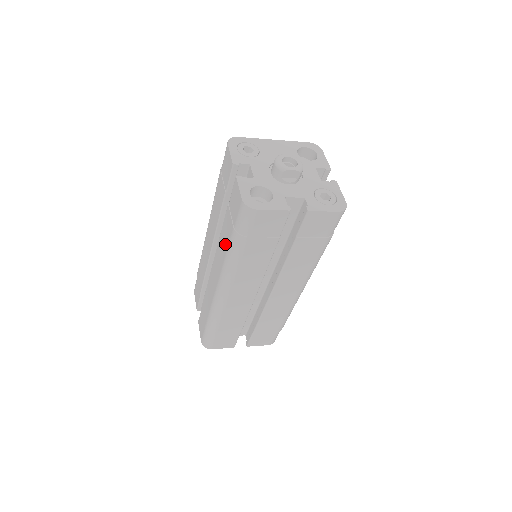
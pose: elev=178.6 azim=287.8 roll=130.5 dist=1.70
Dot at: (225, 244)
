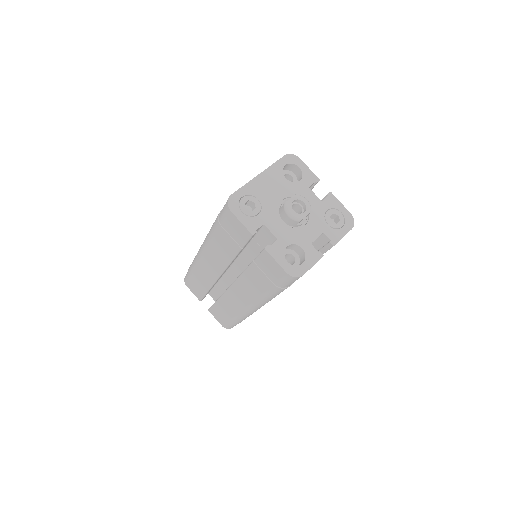
Dot at: (258, 288)
